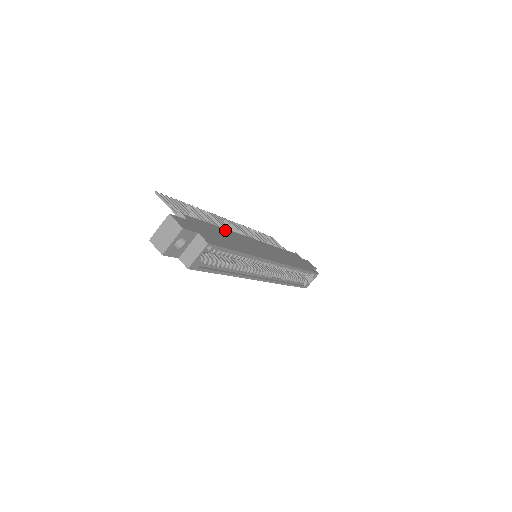
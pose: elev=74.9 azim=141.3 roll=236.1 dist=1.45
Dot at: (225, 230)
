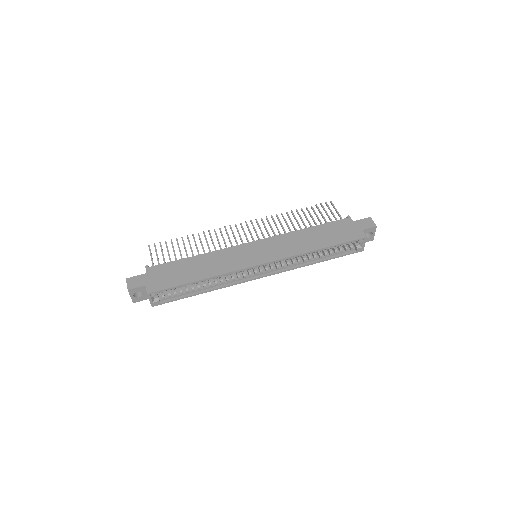
Dot at: (200, 256)
